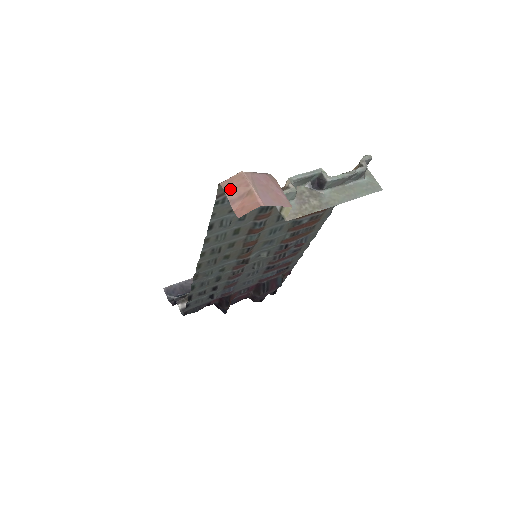
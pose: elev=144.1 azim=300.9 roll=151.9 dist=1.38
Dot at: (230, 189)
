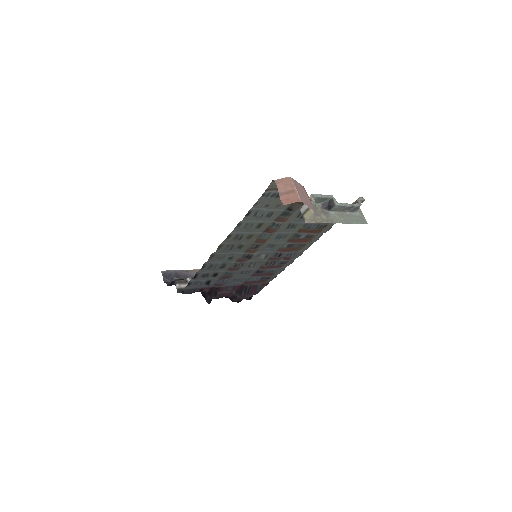
Dot at: (281, 185)
